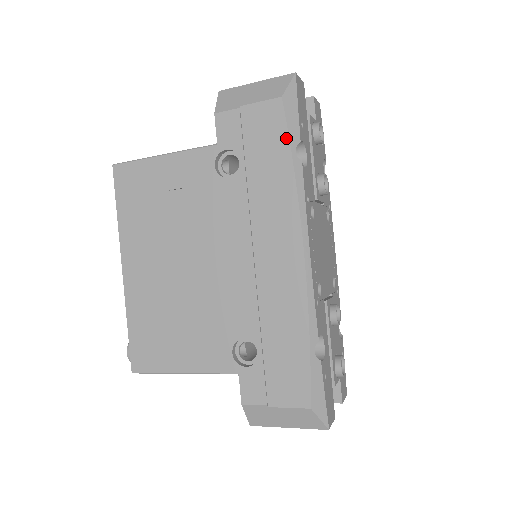
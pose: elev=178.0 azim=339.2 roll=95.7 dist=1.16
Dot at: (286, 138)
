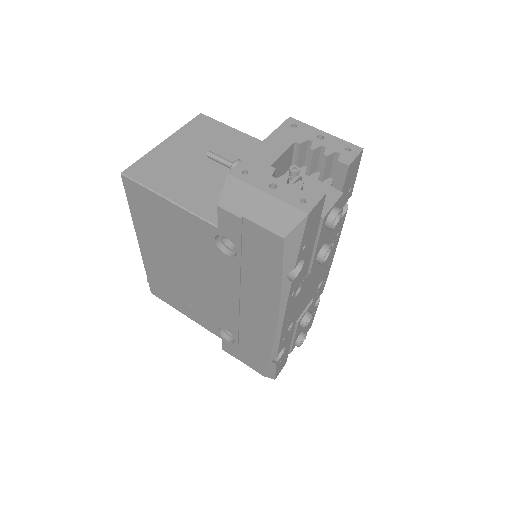
Dot at: (280, 266)
